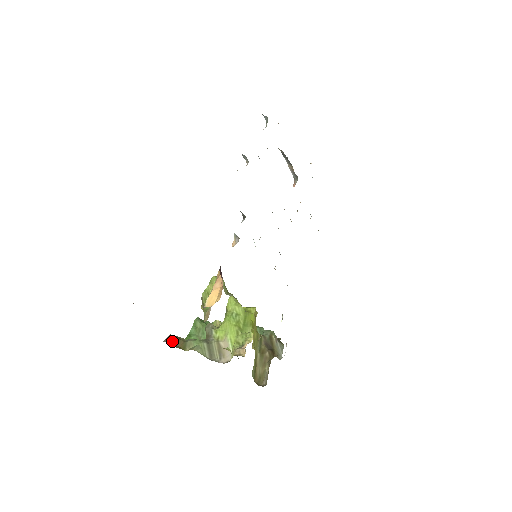
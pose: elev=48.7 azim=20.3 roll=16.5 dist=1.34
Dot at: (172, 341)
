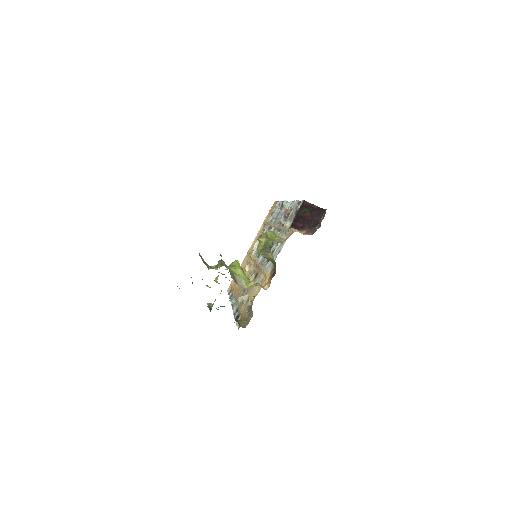
Dot at: occluded
